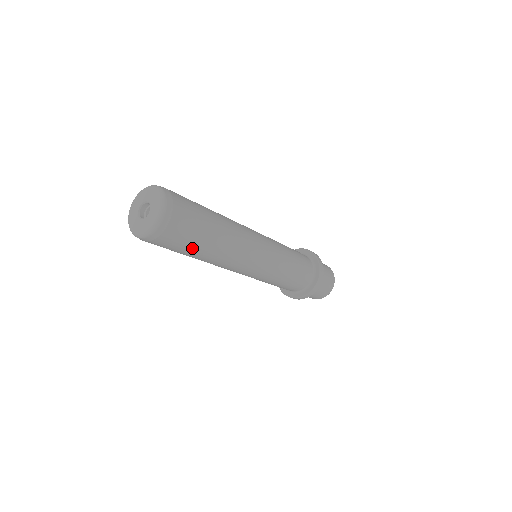
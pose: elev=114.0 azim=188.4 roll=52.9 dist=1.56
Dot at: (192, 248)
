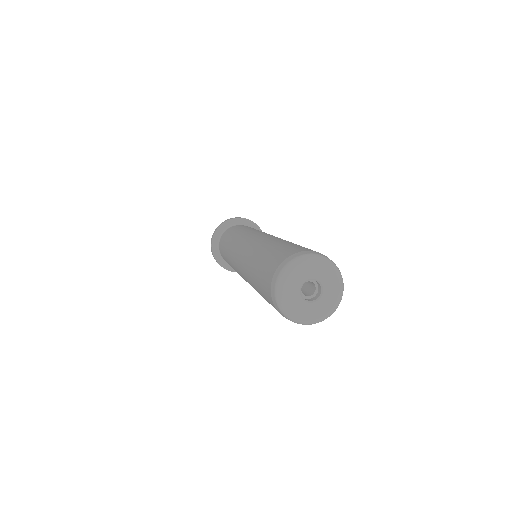
Dot at: occluded
